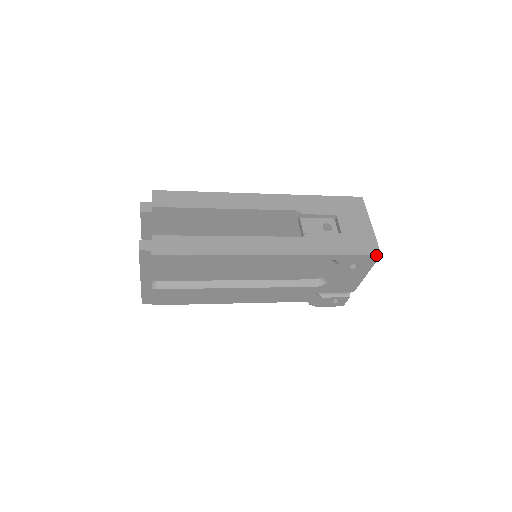
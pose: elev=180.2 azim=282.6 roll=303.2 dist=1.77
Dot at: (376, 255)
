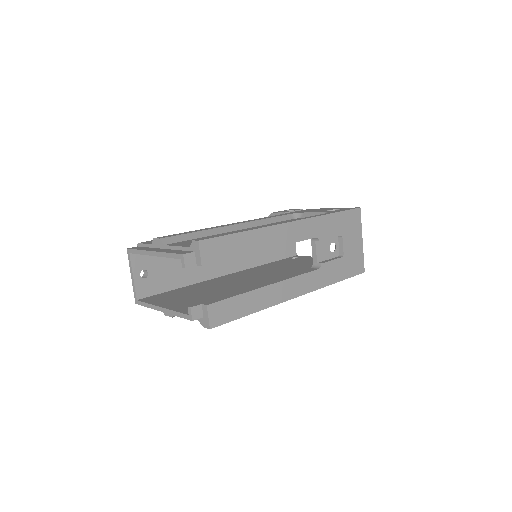
Dot at: (361, 273)
